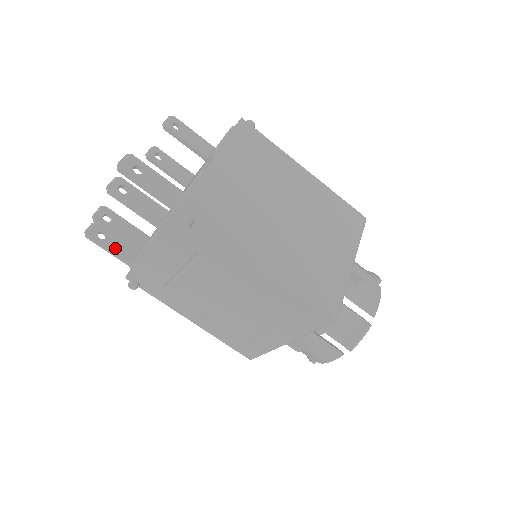
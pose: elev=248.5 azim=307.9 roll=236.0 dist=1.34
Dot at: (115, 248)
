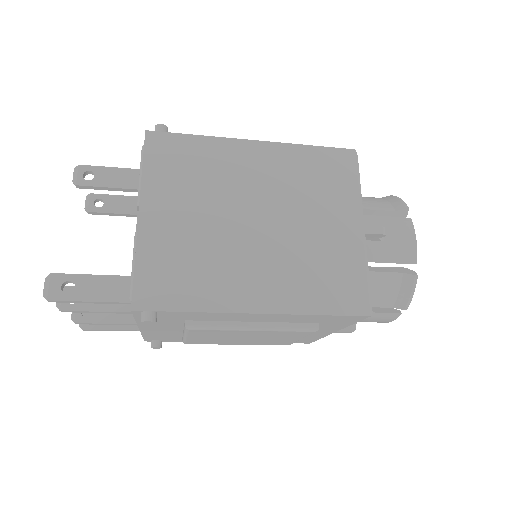
Dot at: occluded
